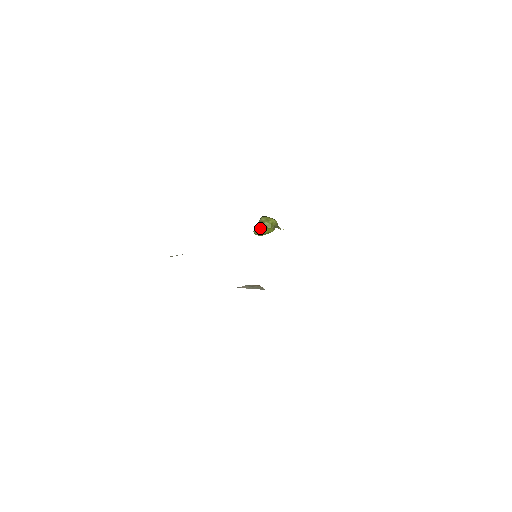
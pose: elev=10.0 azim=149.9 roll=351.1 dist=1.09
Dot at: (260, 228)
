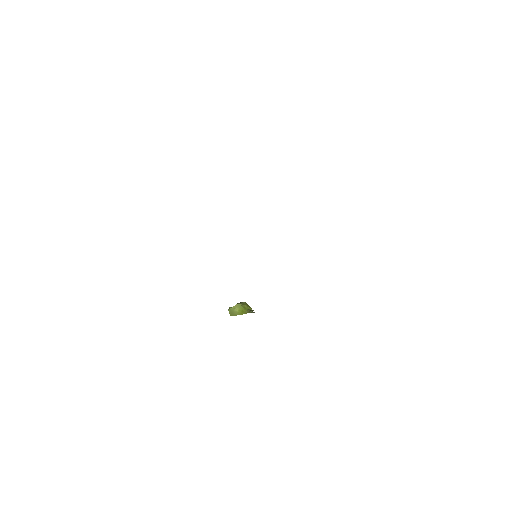
Dot at: (238, 306)
